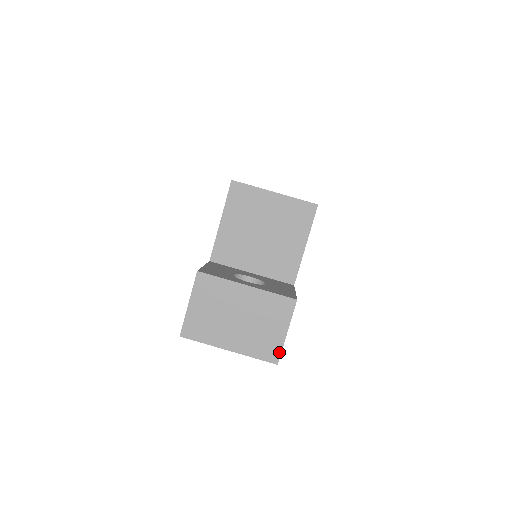
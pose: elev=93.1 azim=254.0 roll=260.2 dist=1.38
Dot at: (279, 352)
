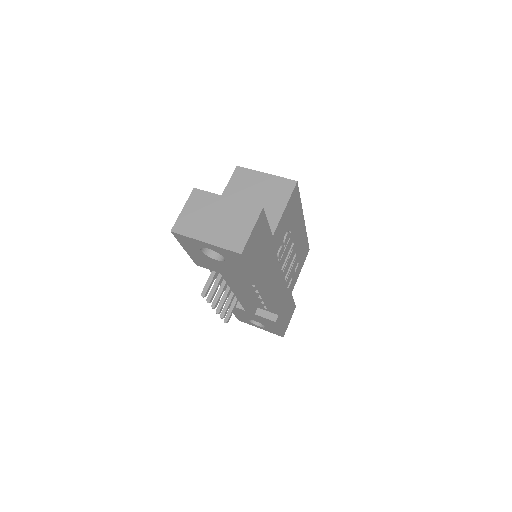
Dot at: (244, 244)
